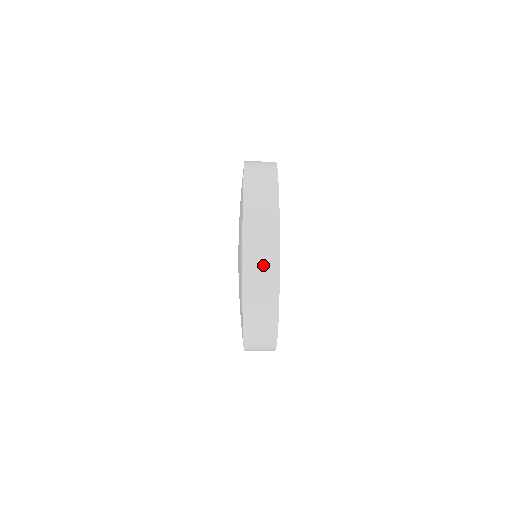
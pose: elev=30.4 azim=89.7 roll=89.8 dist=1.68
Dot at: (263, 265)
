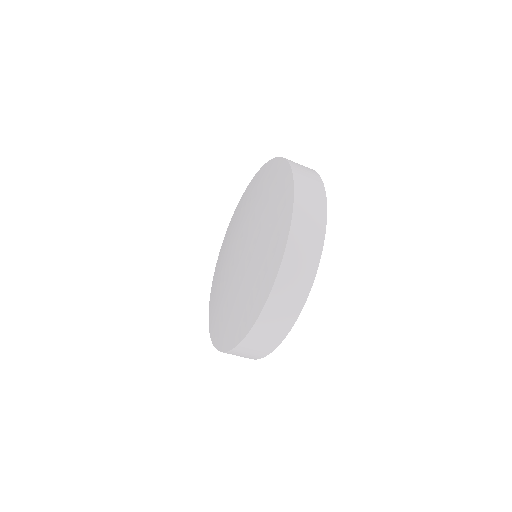
Dot at: (285, 310)
